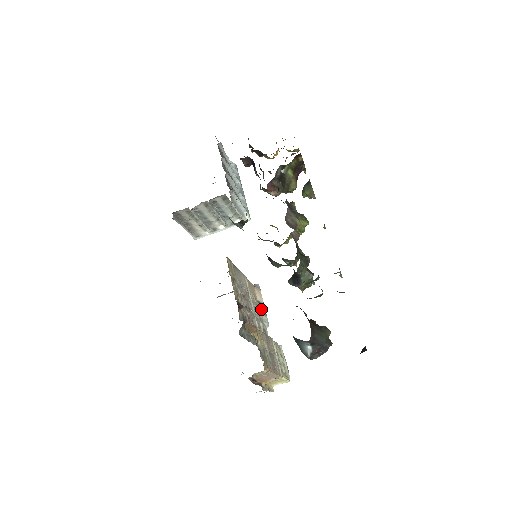
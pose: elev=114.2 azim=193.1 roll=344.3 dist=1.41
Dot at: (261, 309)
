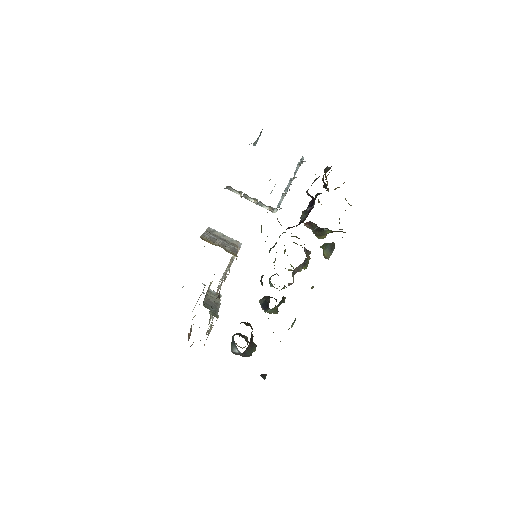
Dot at: occluded
